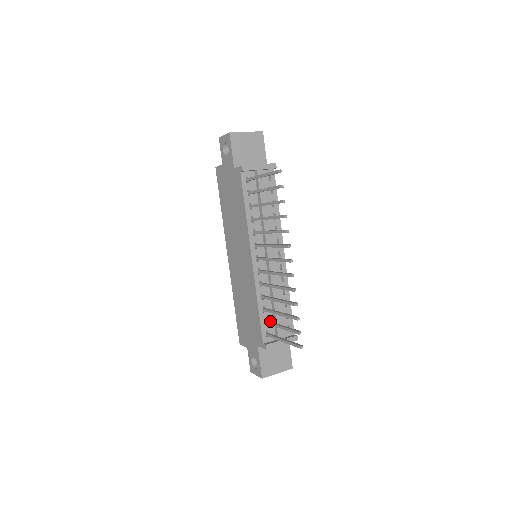
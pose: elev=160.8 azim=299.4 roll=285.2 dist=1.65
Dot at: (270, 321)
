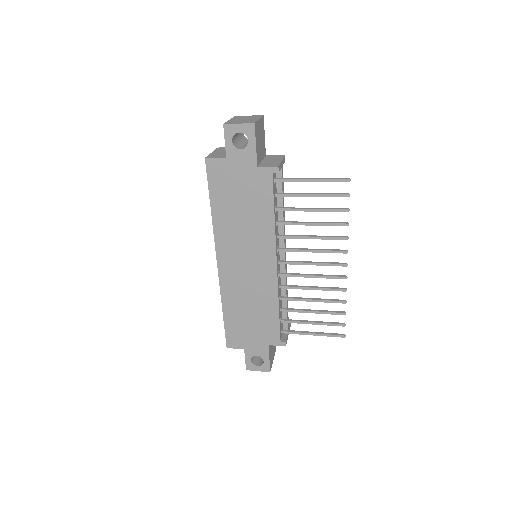
Dot at: (281, 318)
